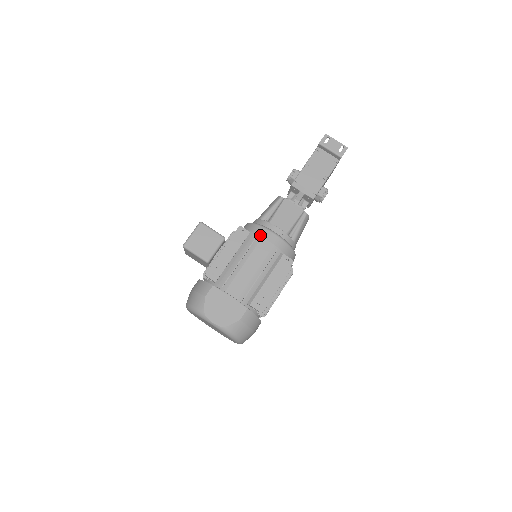
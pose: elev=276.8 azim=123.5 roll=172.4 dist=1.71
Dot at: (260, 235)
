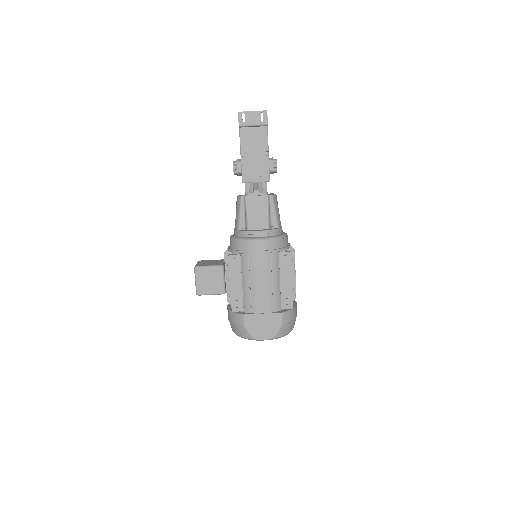
Dot at: (249, 250)
